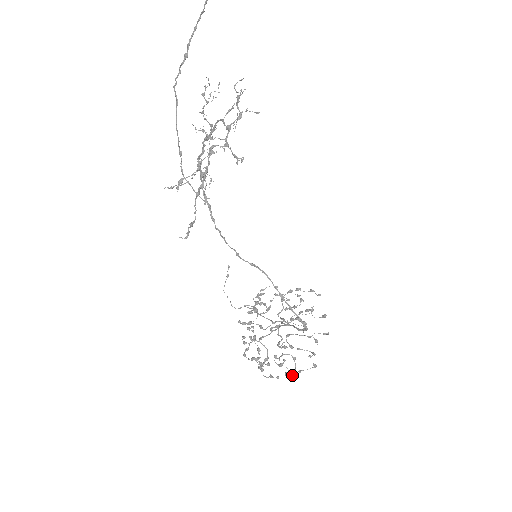
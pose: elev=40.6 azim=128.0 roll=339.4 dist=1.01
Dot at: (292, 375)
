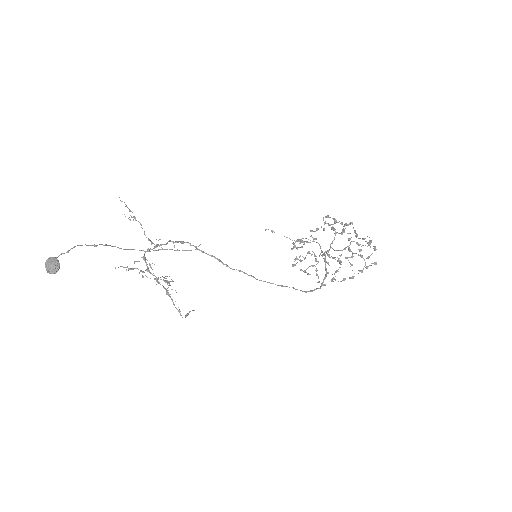
Dot at: occluded
